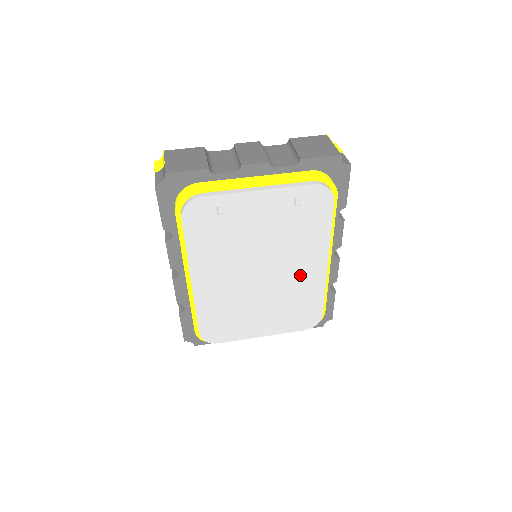
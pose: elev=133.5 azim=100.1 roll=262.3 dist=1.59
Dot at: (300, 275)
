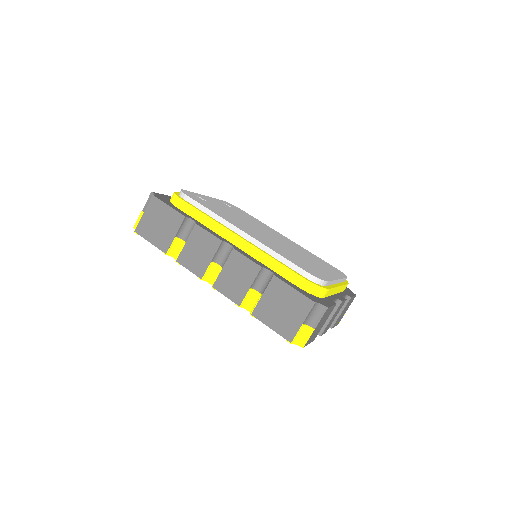
Dot at: (286, 241)
